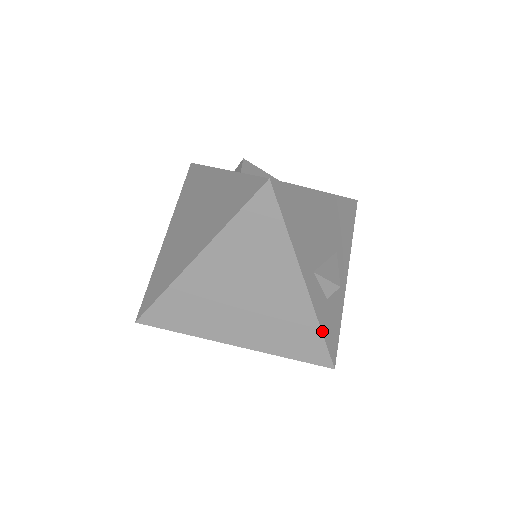
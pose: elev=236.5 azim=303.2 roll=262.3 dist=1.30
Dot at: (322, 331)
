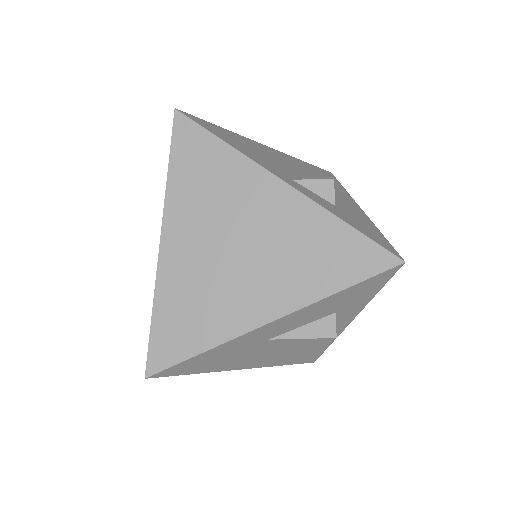
Dot at: (347, 223)
